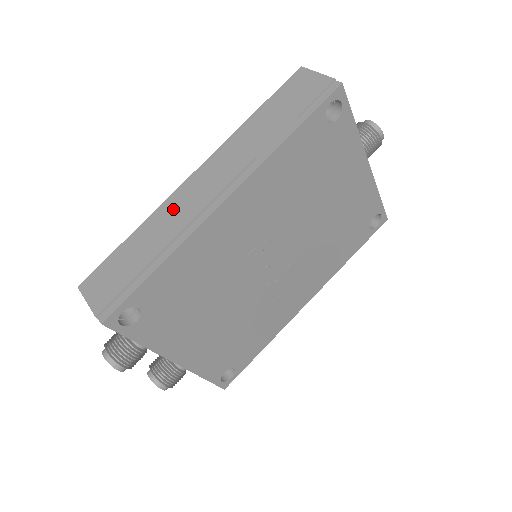
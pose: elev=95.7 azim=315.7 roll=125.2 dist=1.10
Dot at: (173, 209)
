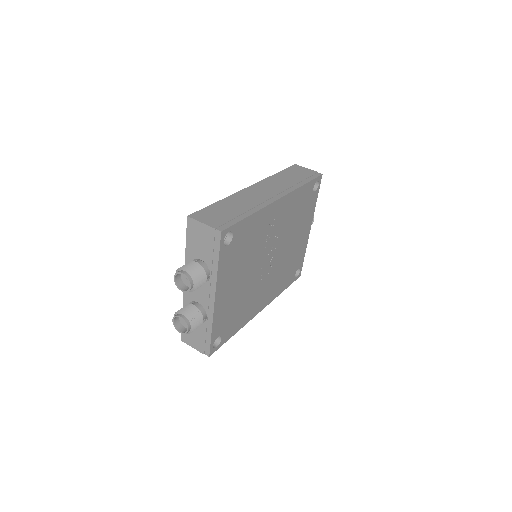
Dot at: (246, 196)
